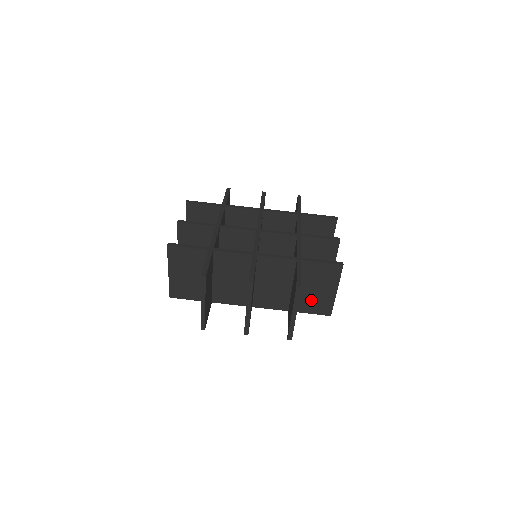
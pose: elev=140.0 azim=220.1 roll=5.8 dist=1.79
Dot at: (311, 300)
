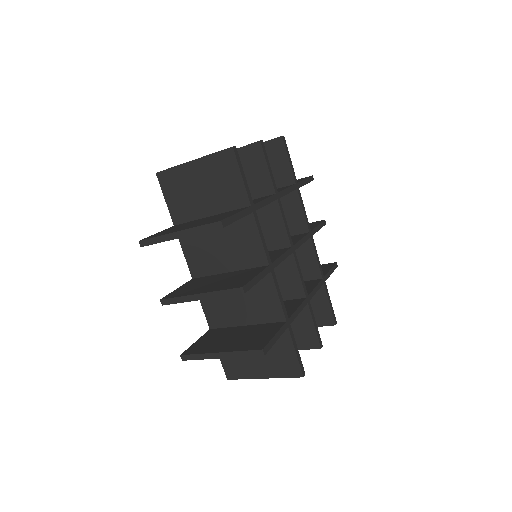
Dot at: occluded
